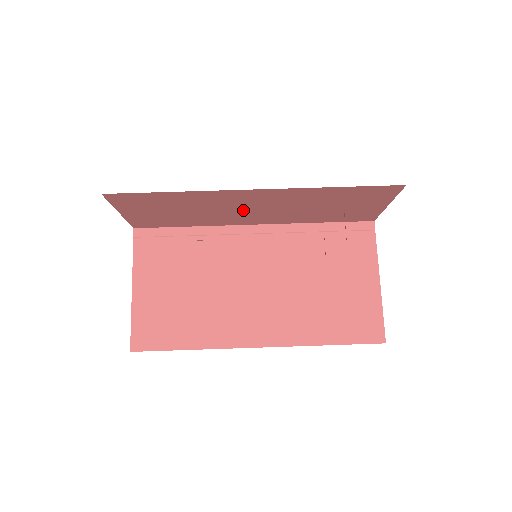
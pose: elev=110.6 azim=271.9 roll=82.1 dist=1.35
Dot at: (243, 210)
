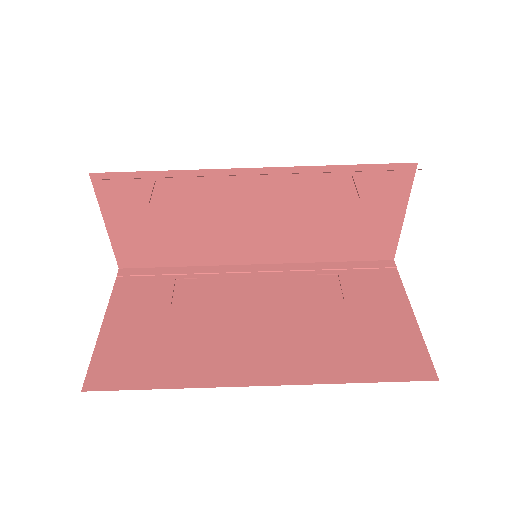
Dot at: (242, 223)
